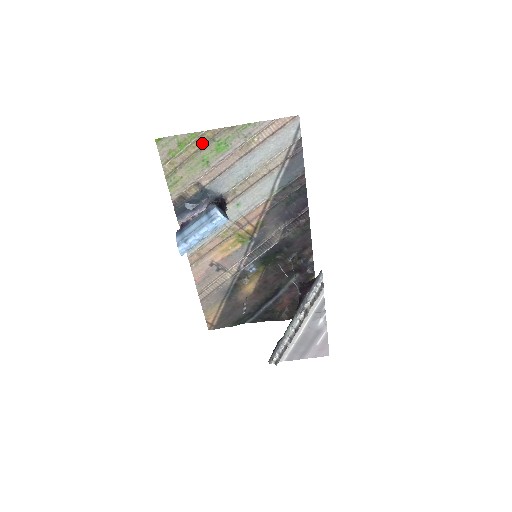
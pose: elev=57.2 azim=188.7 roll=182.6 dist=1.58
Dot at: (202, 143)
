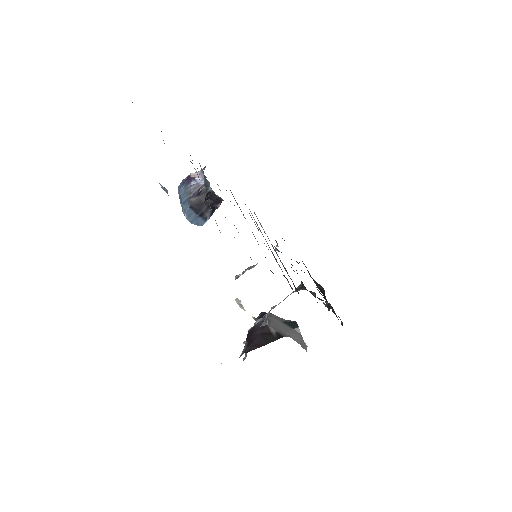
Dot at: occluded
